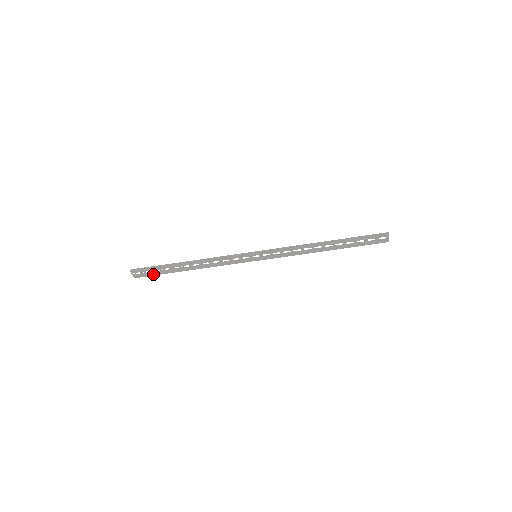
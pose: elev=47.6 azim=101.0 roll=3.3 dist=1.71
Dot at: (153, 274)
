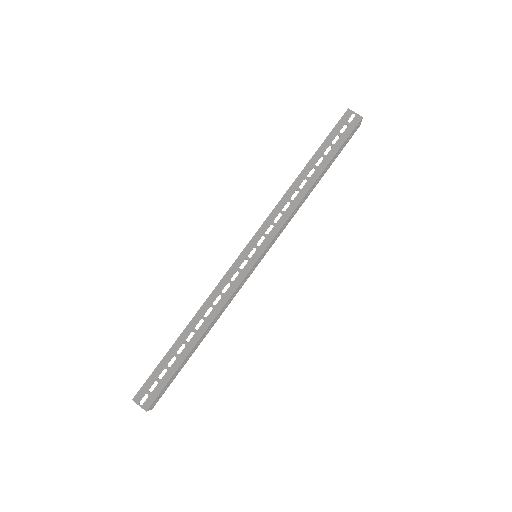
Dot at: (163, 384)
